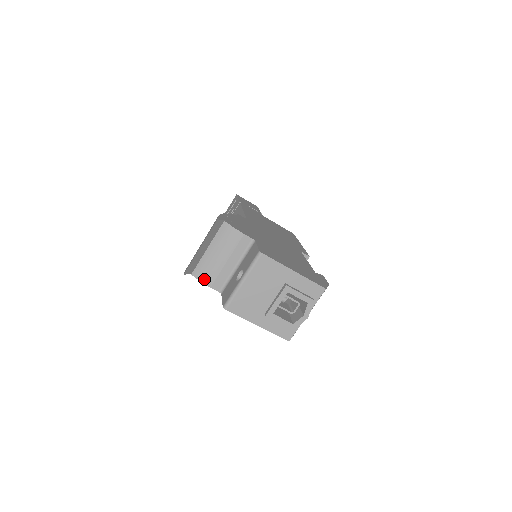
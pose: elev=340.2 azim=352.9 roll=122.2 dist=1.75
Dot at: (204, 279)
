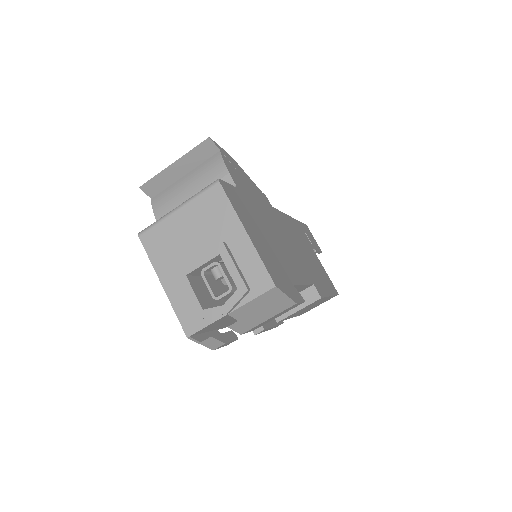
Dot at: (158, 209)
